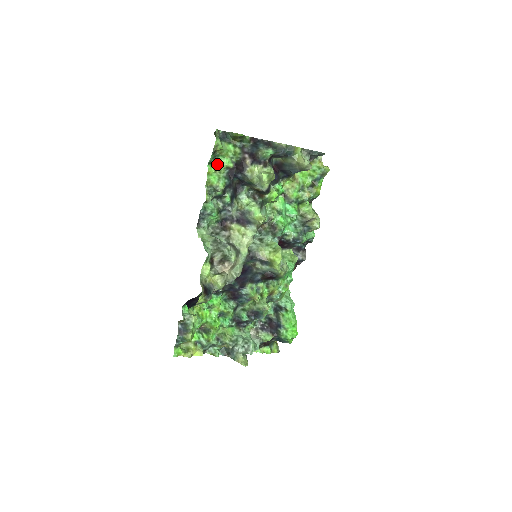
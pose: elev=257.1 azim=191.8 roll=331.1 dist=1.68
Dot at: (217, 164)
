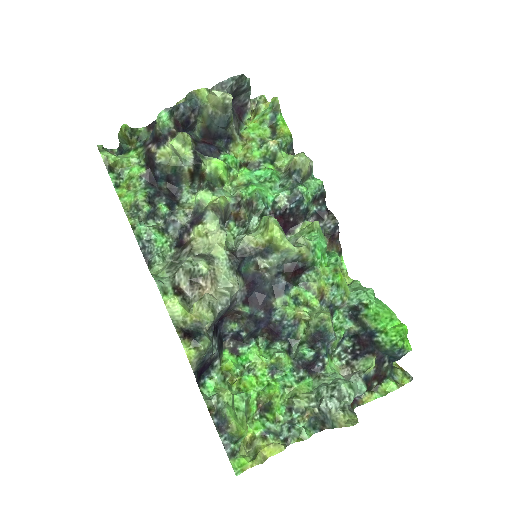
Dot at: (127, 181)
